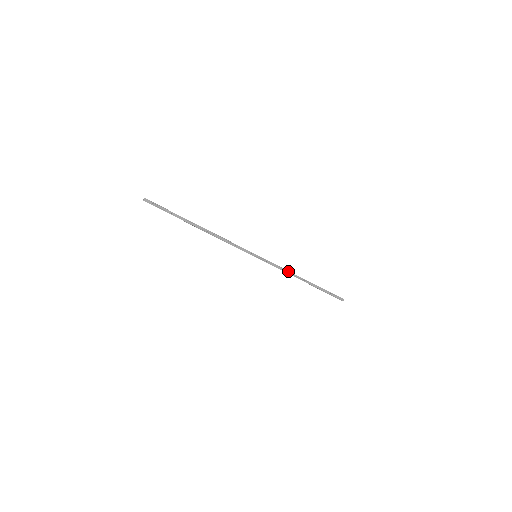
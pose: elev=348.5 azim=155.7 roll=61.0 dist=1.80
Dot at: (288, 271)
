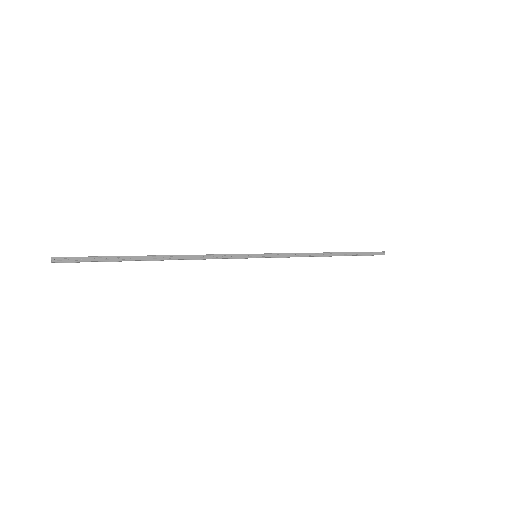
Dot at: (305, 253)
